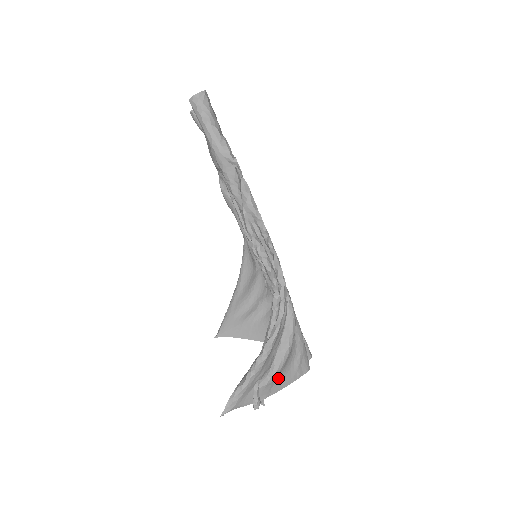
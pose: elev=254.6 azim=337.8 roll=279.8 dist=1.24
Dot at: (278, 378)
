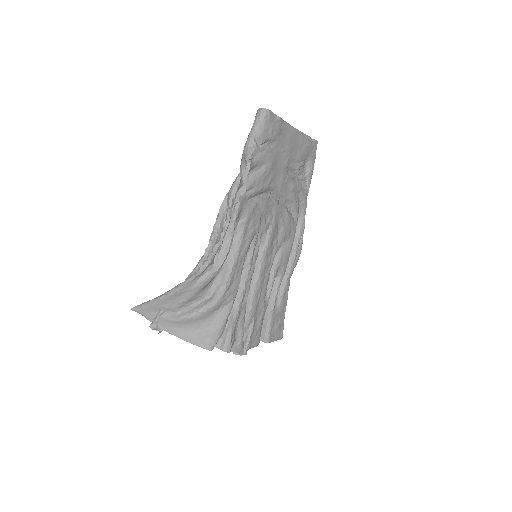
Dot at: (179, 326)
